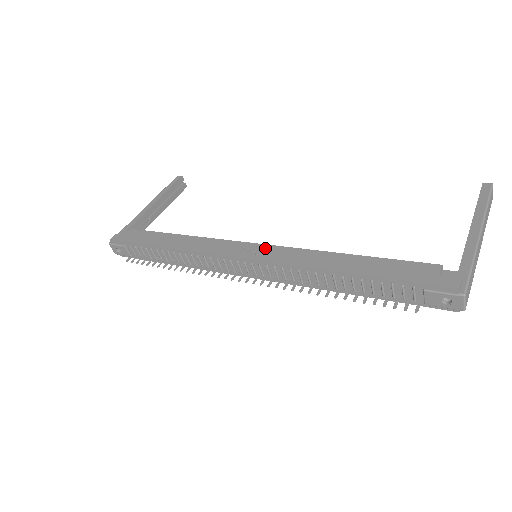
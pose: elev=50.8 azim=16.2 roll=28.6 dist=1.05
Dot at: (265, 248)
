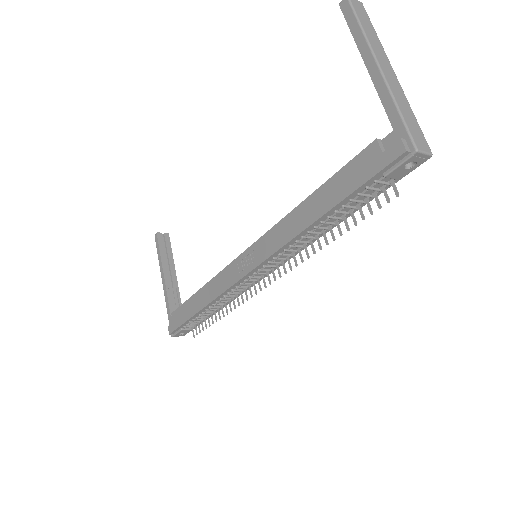
Dot at: (253, 250)
